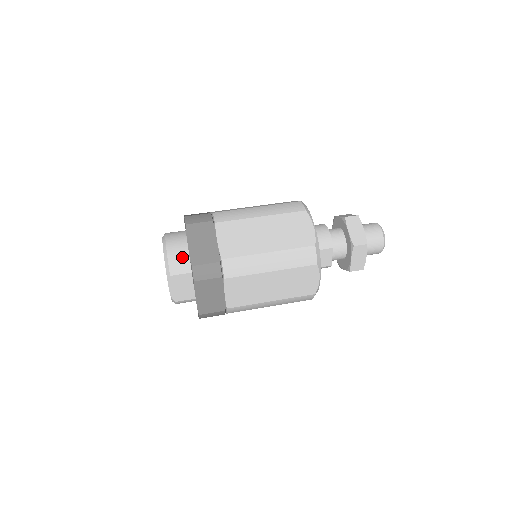
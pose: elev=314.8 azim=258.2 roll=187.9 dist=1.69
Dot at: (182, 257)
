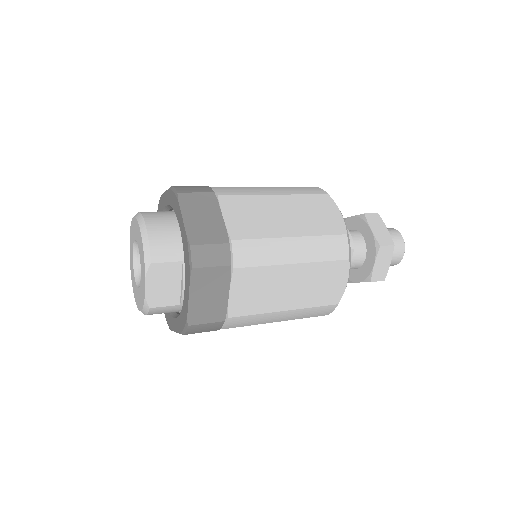
Dot at: (169, 238)
